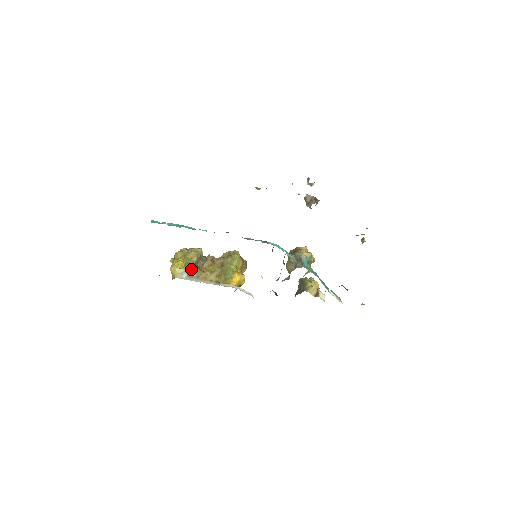
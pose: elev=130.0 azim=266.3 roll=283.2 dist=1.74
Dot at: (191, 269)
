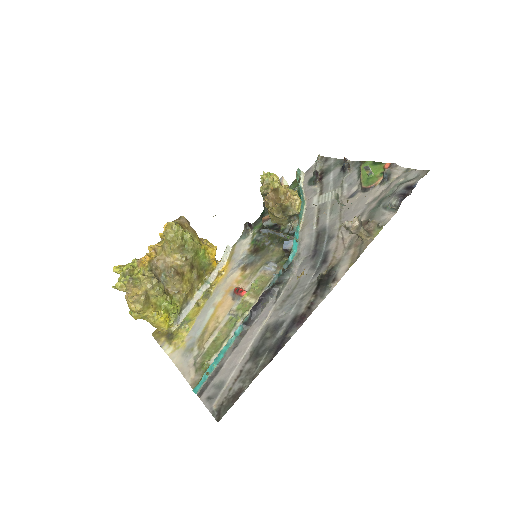
Dot at: (177, 308)
